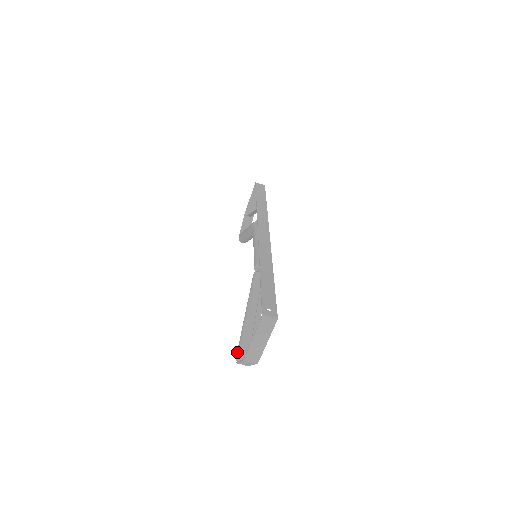
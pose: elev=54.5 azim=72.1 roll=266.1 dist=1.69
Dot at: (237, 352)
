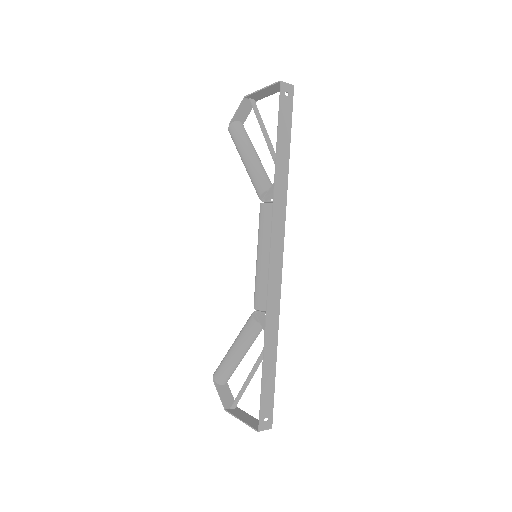
Dot at: (216, 376)
